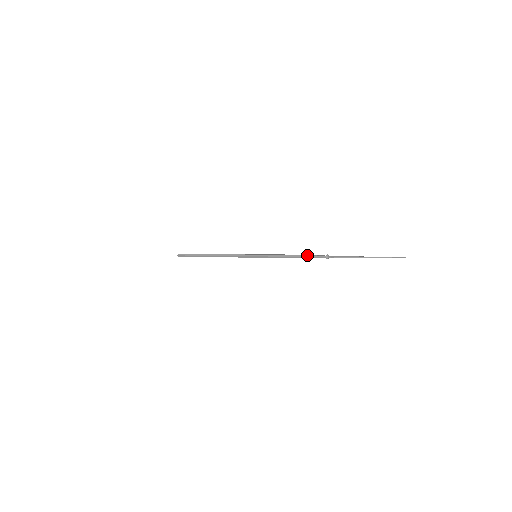
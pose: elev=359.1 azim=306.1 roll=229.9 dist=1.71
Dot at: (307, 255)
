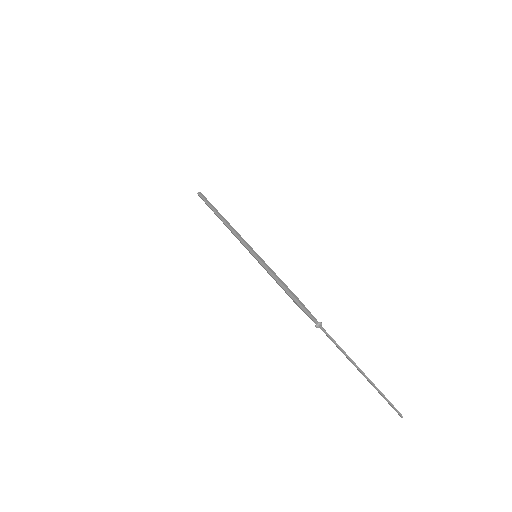
Dot at: (298, 305)
